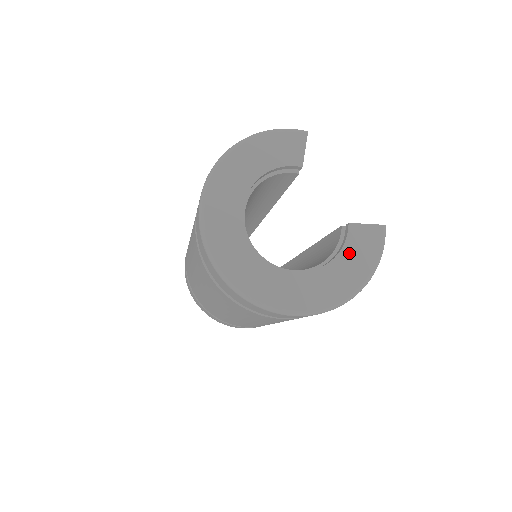
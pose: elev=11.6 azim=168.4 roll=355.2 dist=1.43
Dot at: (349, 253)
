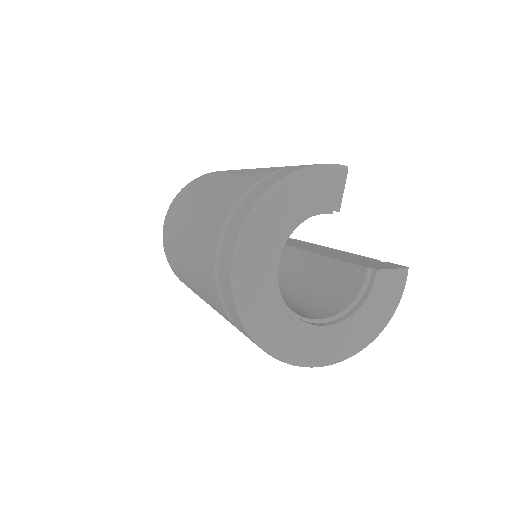
Dot at: (374, 301)
